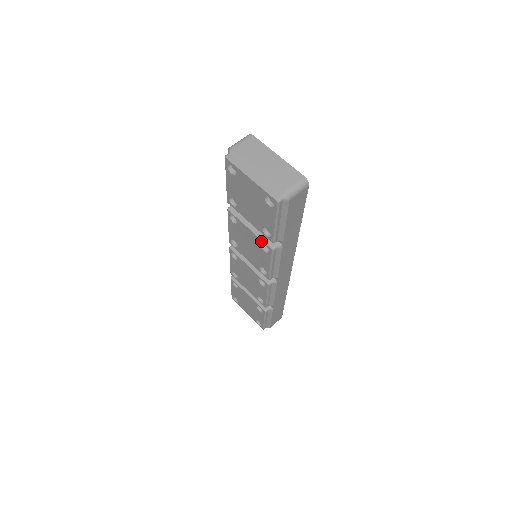
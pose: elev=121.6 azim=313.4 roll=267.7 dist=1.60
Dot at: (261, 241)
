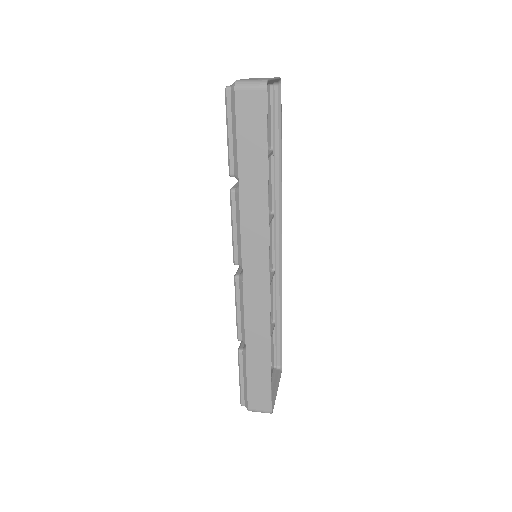
Dot at: occluded
